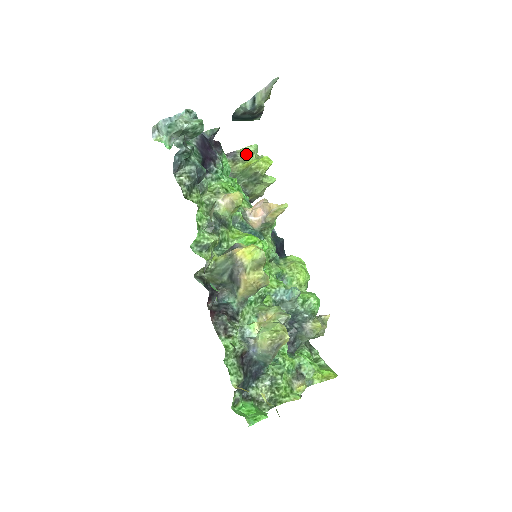
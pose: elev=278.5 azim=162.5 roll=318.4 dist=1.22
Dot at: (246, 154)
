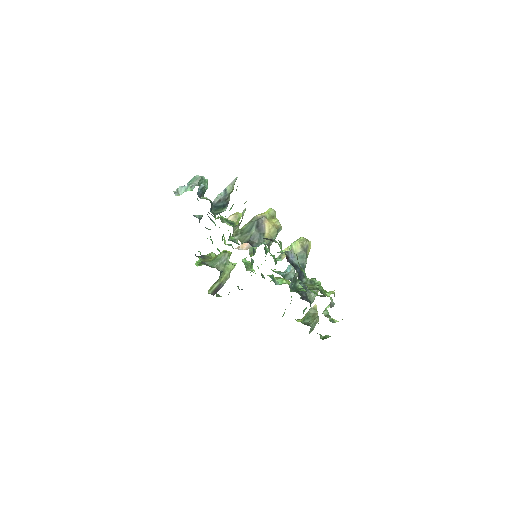
Dot at: (211, 256)
